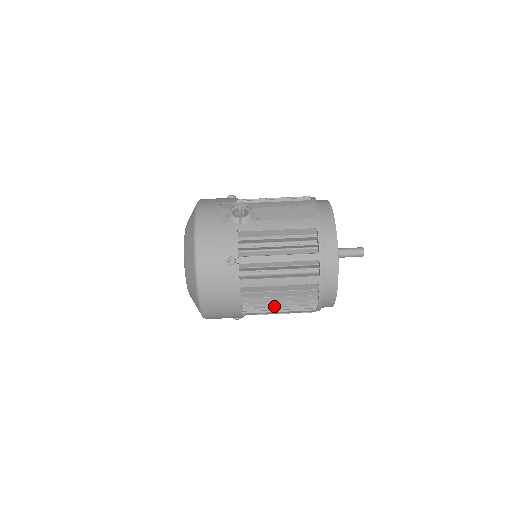
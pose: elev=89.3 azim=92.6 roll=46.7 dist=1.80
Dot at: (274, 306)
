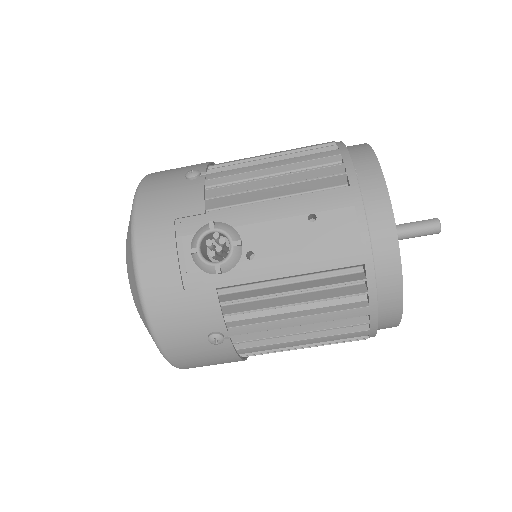
Dot at: occluded
